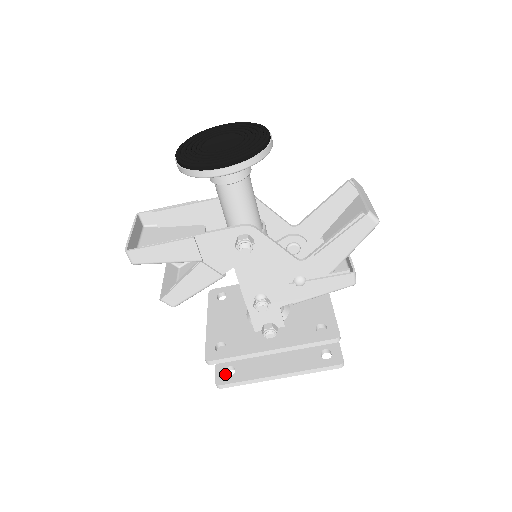
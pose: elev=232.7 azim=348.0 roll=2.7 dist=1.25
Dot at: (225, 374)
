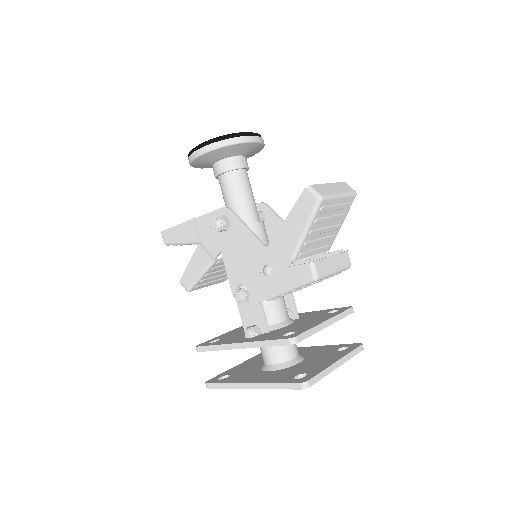
Dot at: (220, 379)
